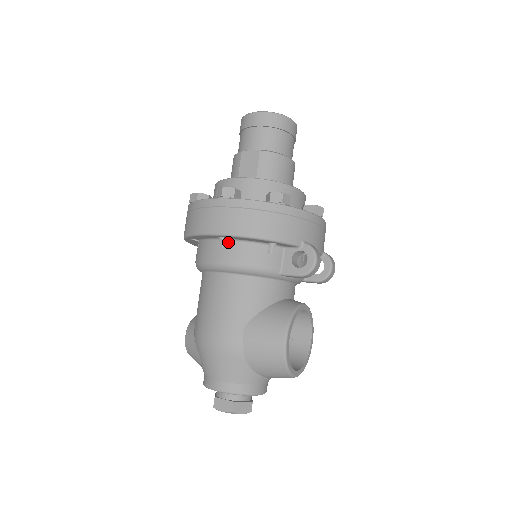
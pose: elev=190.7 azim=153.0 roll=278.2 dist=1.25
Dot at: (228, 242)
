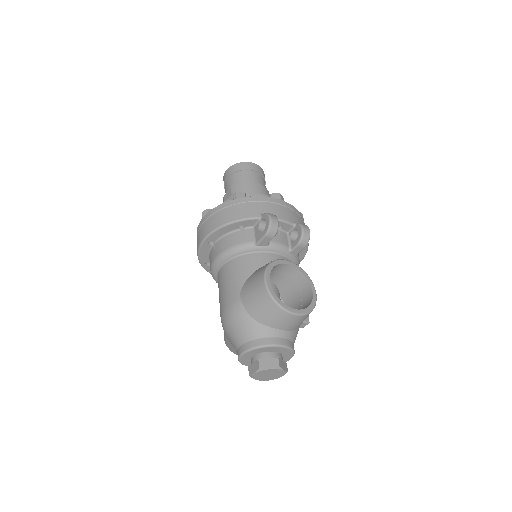
Dot at: (216, 244)
